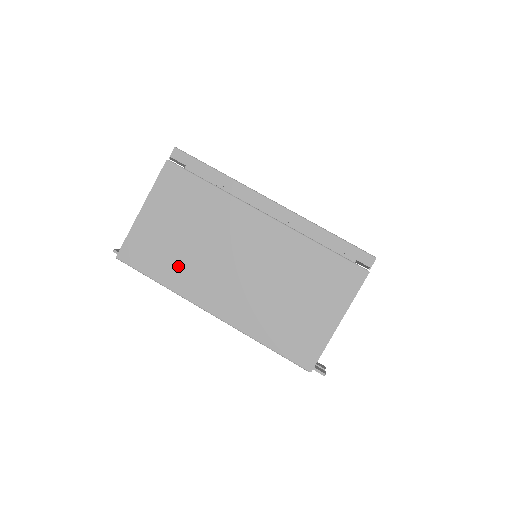
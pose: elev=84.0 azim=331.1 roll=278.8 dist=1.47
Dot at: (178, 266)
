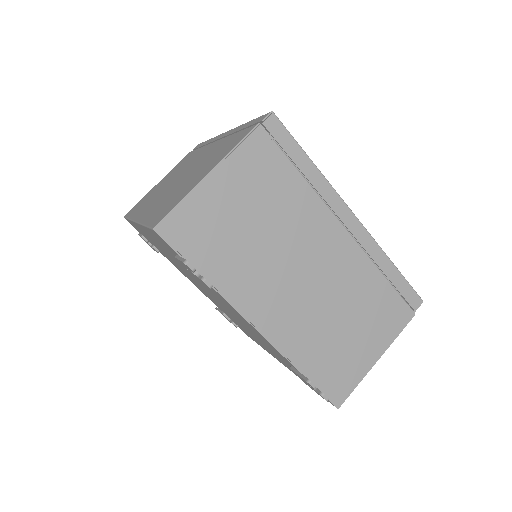
Dot at: (146, 202)
